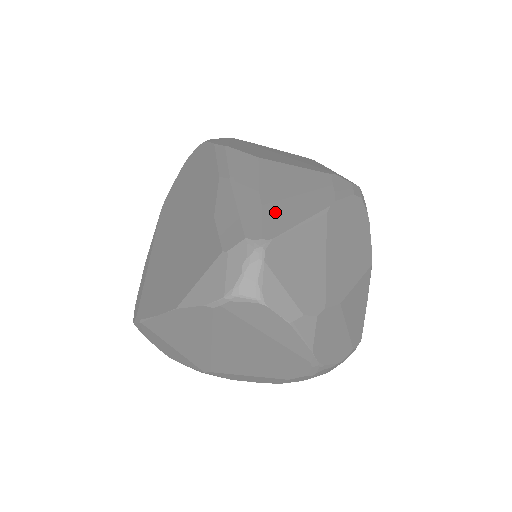
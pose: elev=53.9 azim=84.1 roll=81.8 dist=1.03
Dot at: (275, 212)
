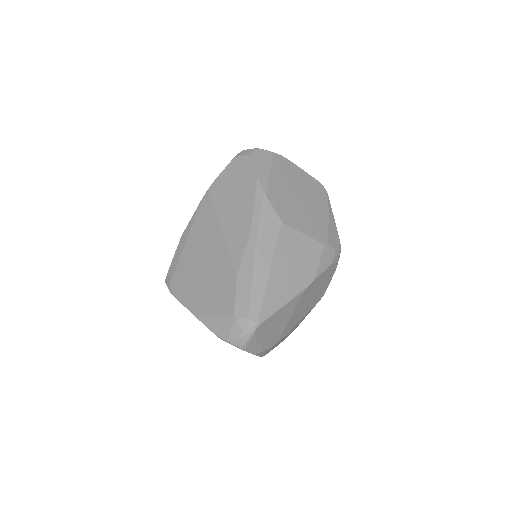
Dot at: (273, 294)
